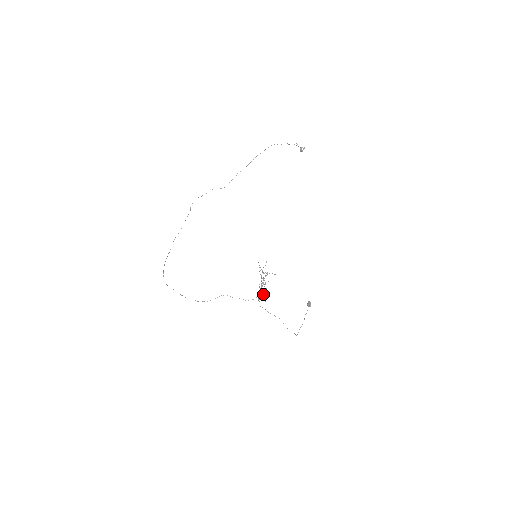
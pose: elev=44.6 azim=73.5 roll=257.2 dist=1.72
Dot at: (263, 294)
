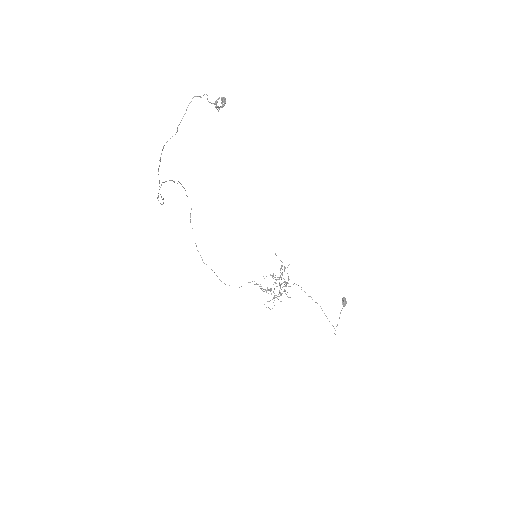
Dot at: occluded
